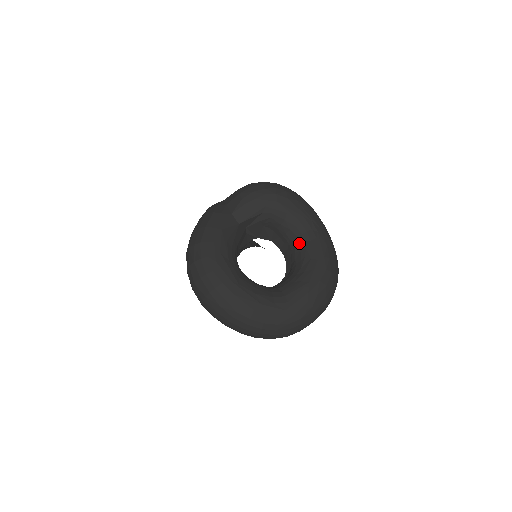
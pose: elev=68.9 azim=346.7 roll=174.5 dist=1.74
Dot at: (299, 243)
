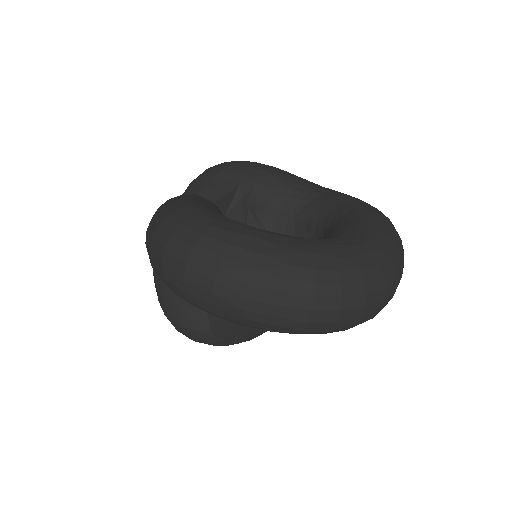
Dot at: (309, 204)
